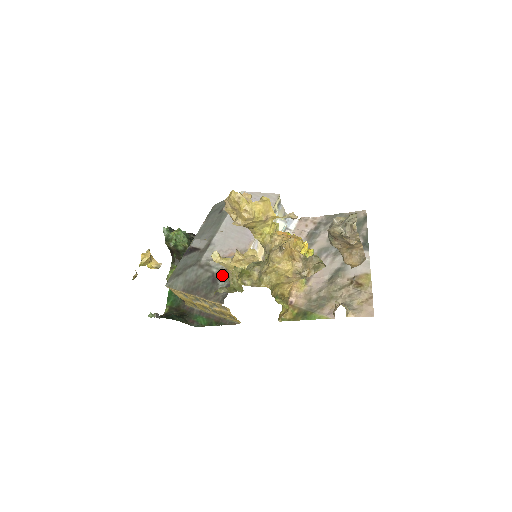
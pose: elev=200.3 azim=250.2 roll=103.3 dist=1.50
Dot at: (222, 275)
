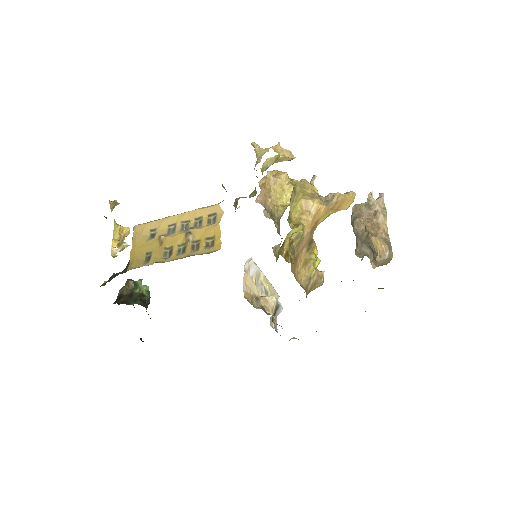
Dot at: occluded
